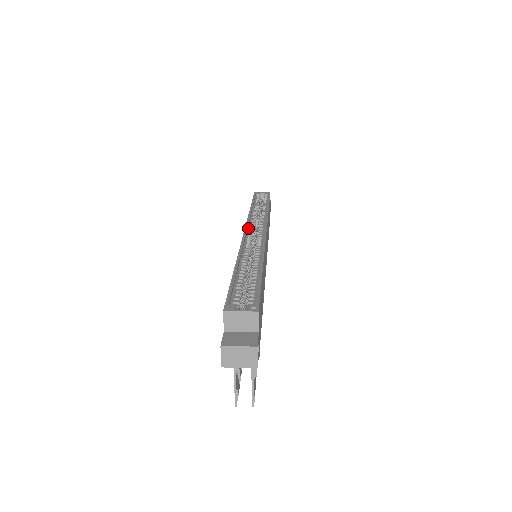
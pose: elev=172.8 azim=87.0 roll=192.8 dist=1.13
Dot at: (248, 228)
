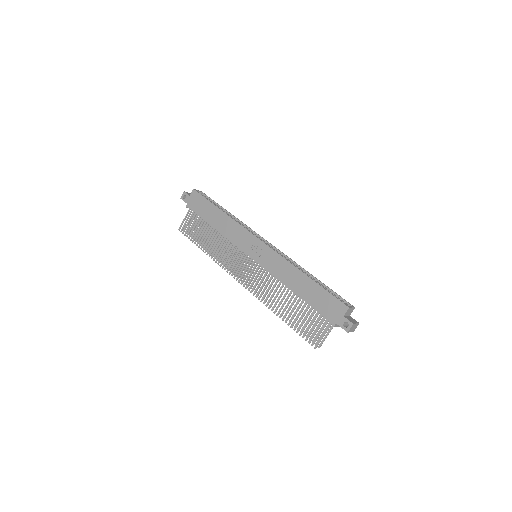
Dot at: (256, 238)
